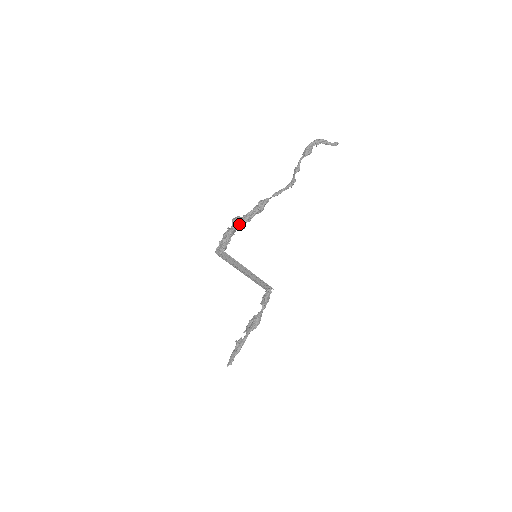
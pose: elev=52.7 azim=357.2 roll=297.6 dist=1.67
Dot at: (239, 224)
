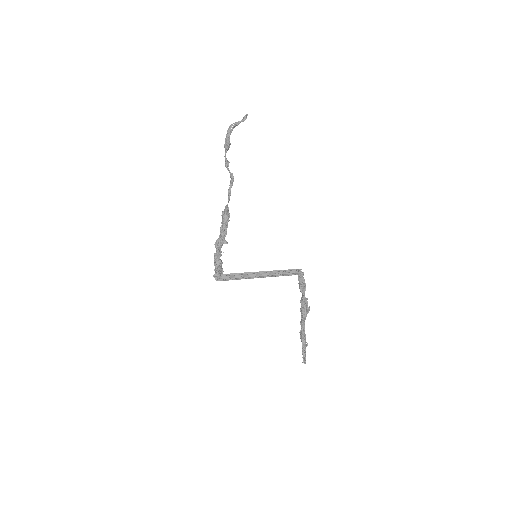
Dot at: (219, 244)
